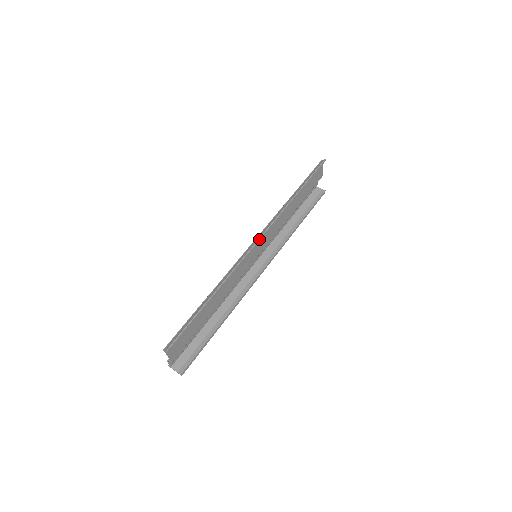
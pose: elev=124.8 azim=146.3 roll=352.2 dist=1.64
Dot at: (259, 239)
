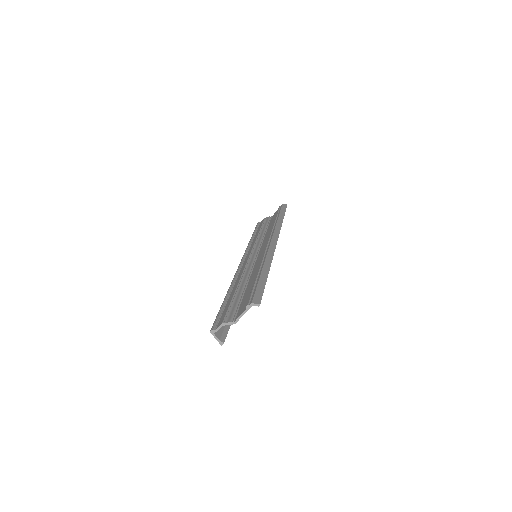
Dot at: (277, 240)
